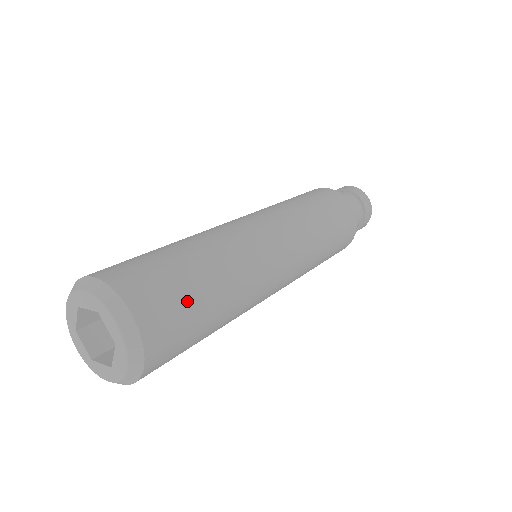
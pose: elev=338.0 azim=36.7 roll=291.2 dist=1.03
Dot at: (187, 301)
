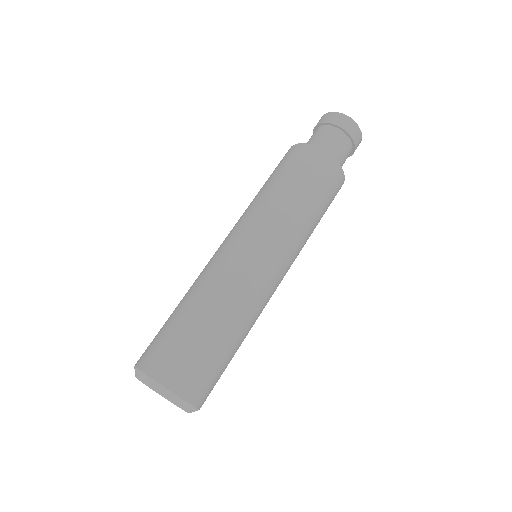
Dot at: (195, 351)
